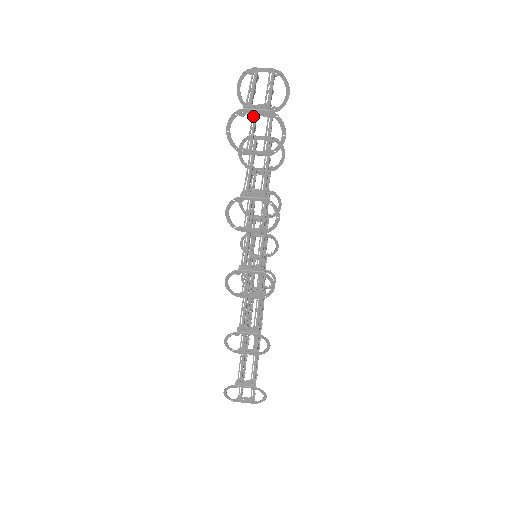
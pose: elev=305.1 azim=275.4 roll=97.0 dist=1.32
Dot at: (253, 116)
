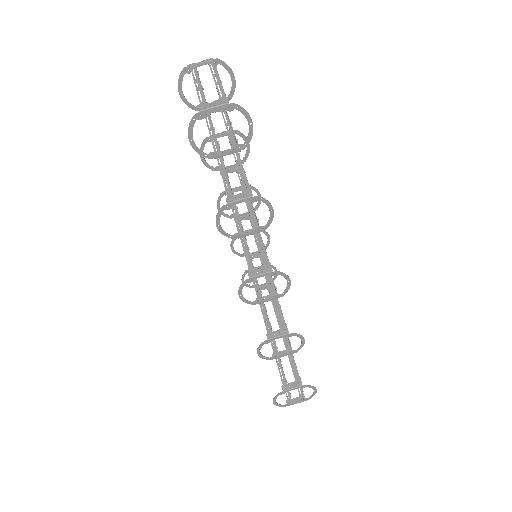
Dot at: (205, 115)
